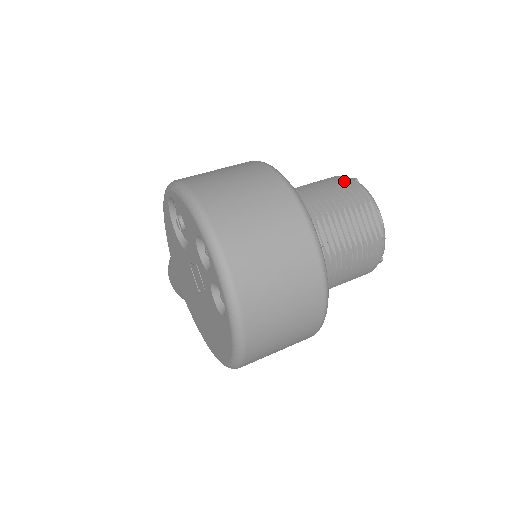
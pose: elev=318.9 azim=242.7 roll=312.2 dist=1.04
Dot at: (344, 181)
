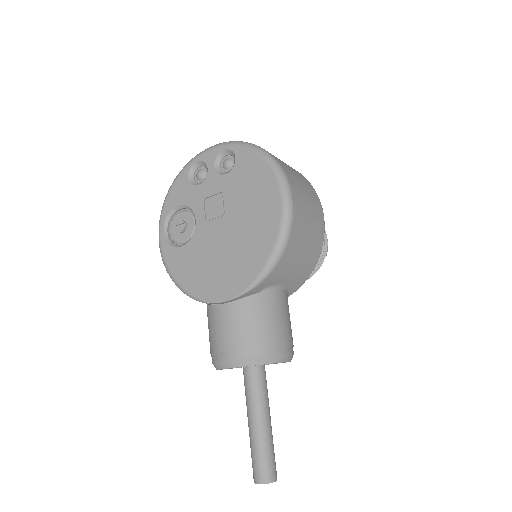
Dot at: occluded
